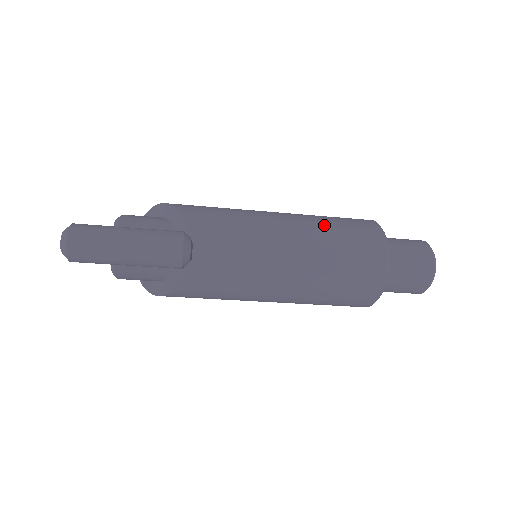
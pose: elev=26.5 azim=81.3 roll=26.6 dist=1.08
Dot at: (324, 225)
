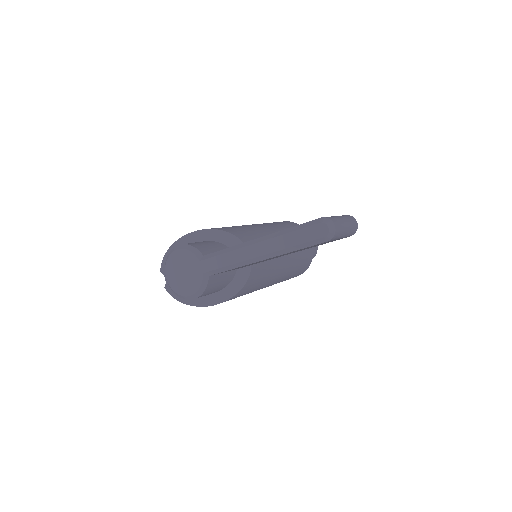
Dot at: (281, 226)
